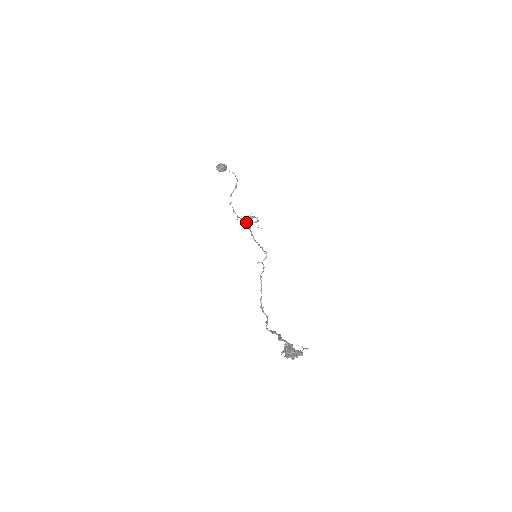
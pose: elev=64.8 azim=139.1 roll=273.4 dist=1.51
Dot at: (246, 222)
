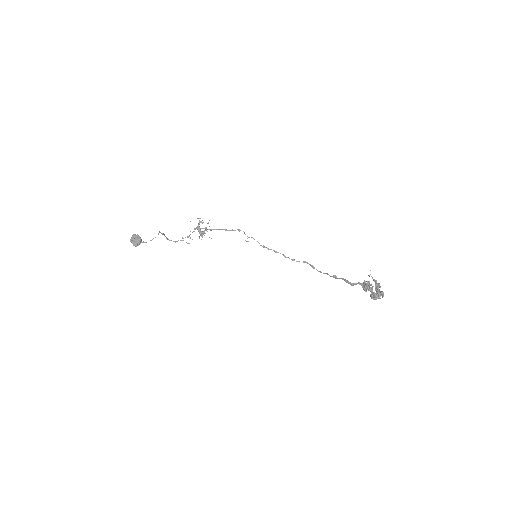
Dot at: (202, 236)
